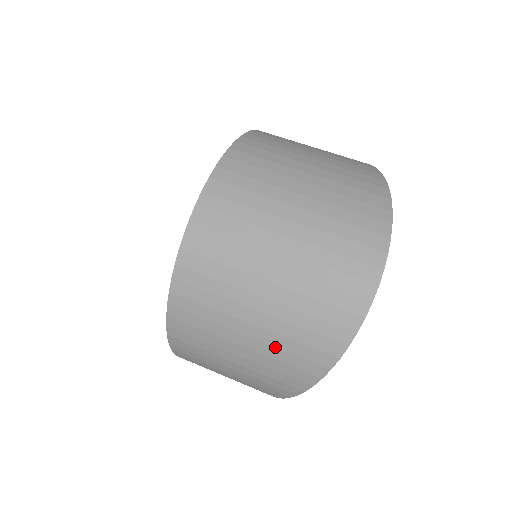
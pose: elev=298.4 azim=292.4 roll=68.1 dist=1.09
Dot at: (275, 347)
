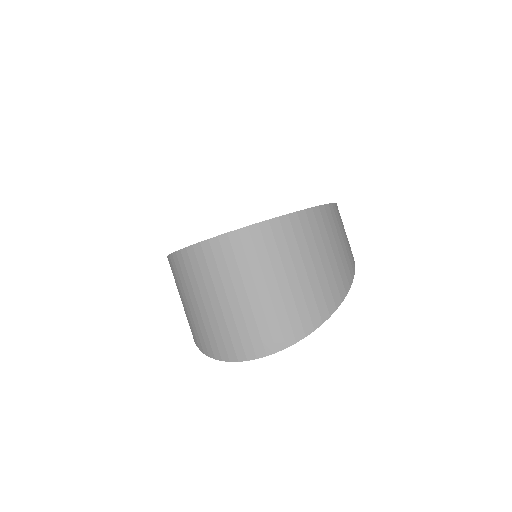
Dot at: (198, 323)
